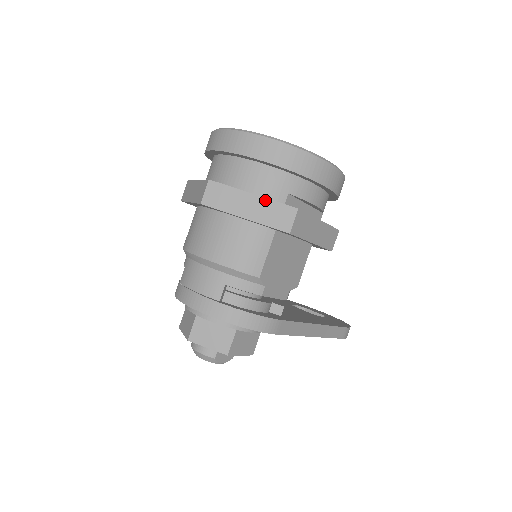
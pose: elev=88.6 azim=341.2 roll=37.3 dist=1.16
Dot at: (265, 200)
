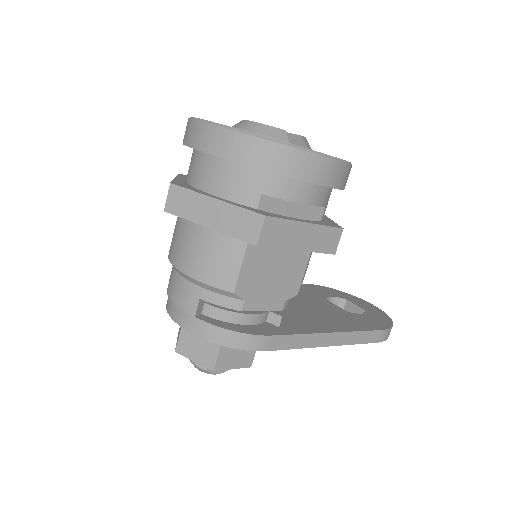
Dot at: (229, 206)
